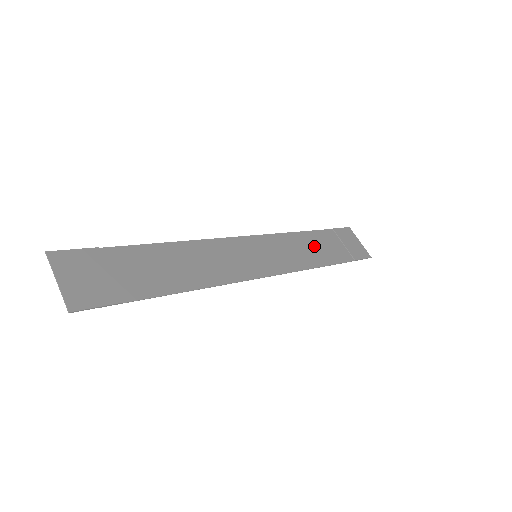
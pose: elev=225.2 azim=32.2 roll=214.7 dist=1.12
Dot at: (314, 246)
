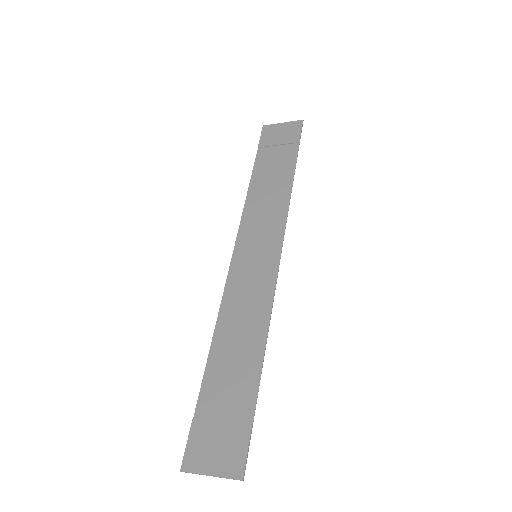
Dot at: (268, 182)
